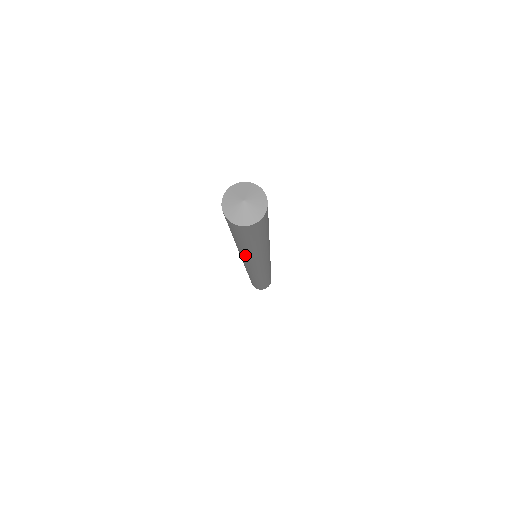
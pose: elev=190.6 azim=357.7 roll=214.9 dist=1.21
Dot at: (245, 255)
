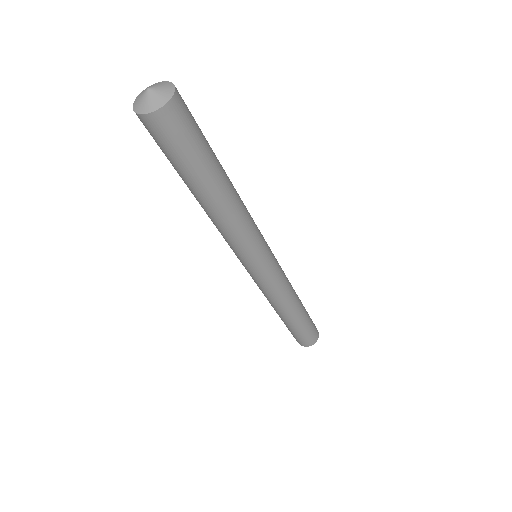
Dot at: (219, 221)
